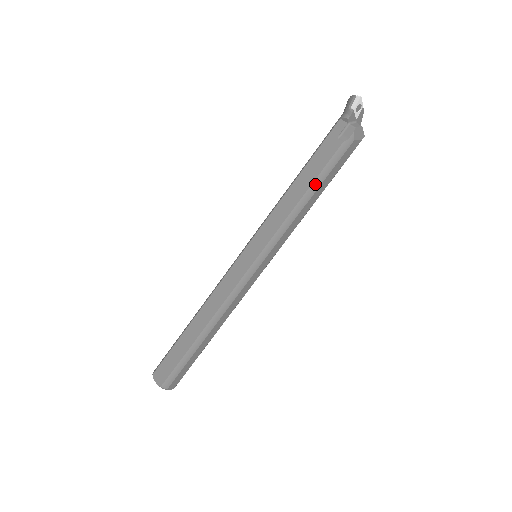
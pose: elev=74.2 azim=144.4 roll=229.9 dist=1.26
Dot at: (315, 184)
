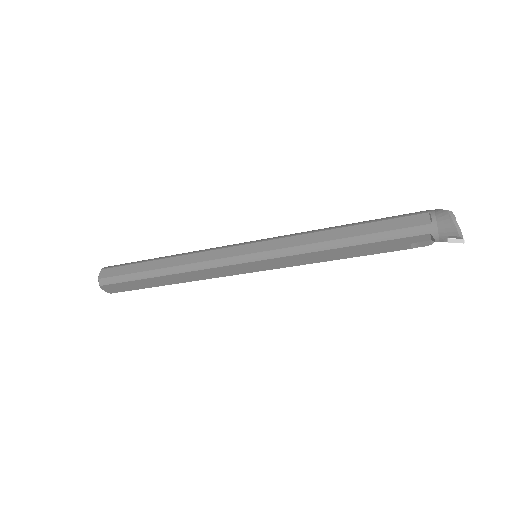
Dot at: (358, 256)
